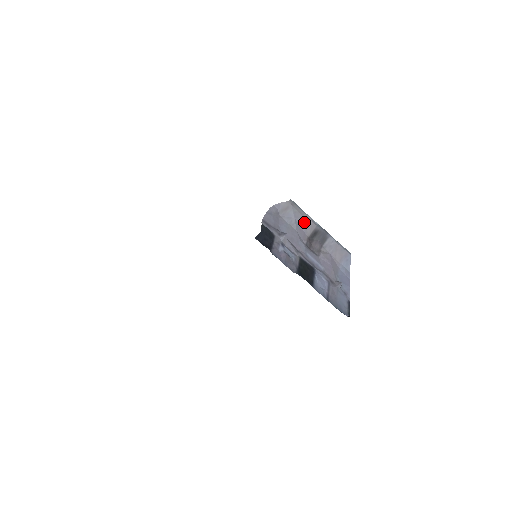
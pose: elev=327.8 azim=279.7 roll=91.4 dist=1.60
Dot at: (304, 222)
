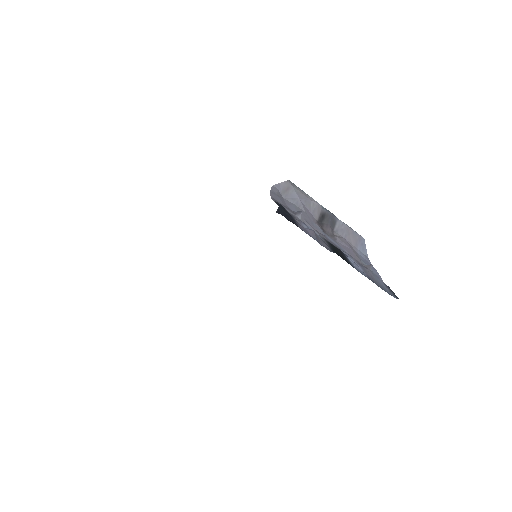
Dot at: (309, 204)
